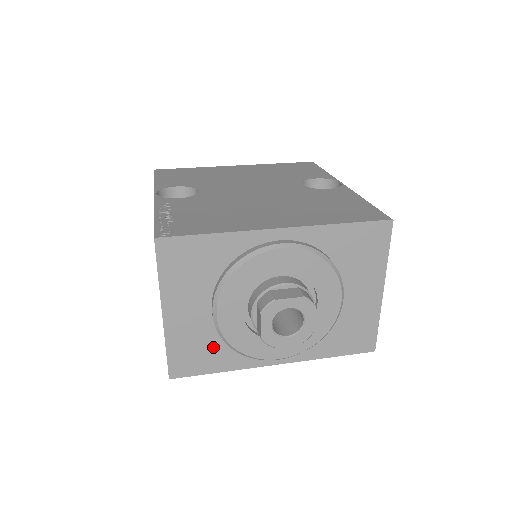
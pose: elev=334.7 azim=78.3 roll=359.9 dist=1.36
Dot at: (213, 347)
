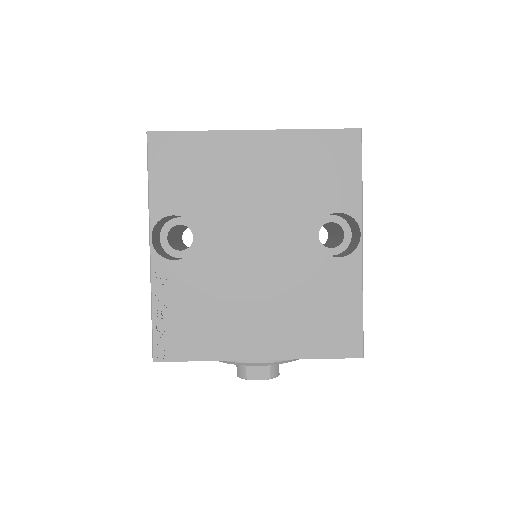
Dot at: occluded
